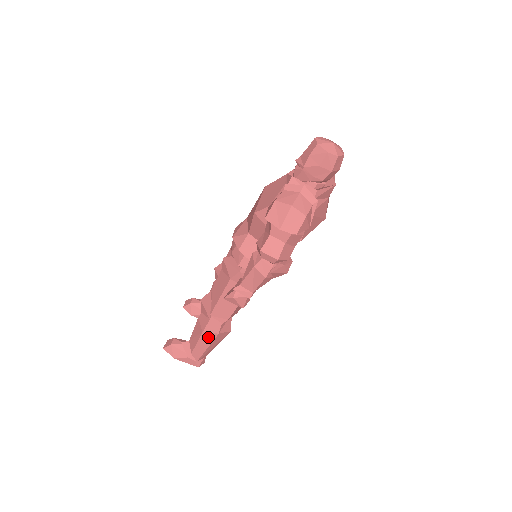
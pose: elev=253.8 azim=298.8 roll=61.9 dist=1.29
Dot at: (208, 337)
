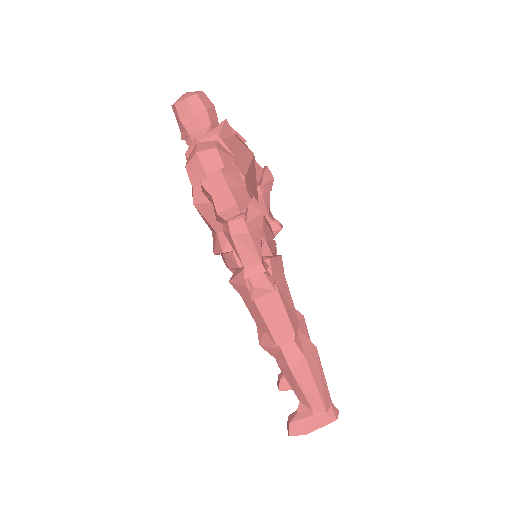
Dot at: (301, 371)
